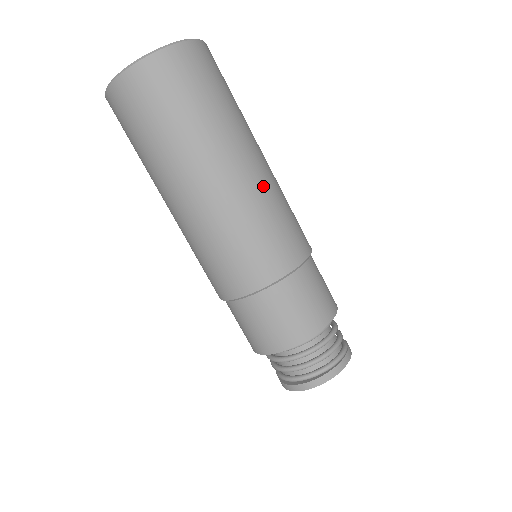
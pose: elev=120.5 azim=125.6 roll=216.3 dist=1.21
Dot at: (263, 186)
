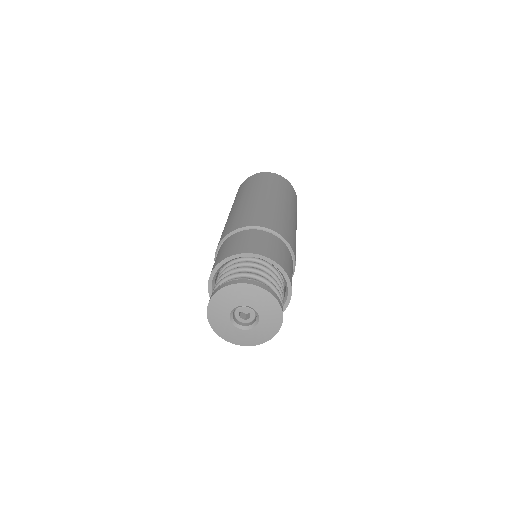
Dot at: (274, 206)
